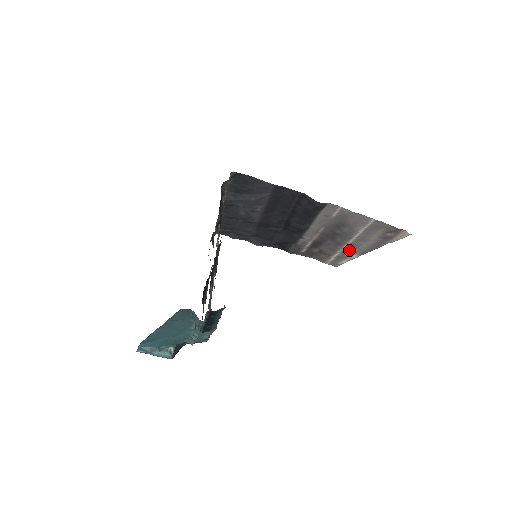
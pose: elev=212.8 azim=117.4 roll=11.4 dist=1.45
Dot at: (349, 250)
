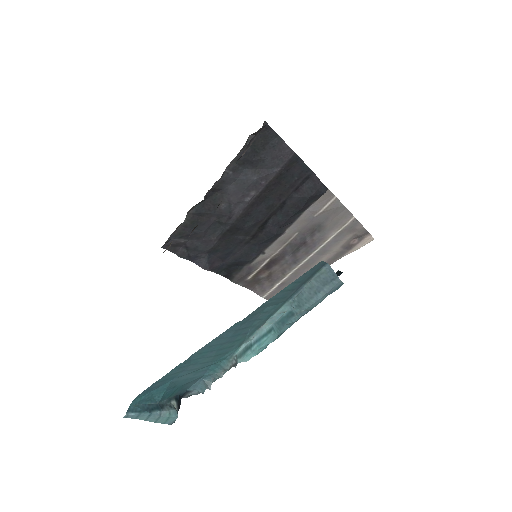
Dot at: (300, 271)
